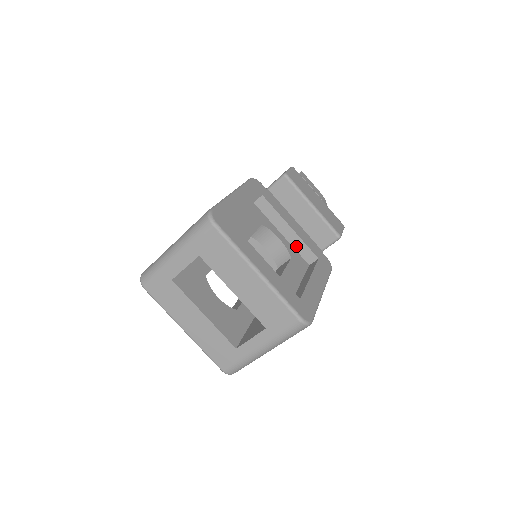
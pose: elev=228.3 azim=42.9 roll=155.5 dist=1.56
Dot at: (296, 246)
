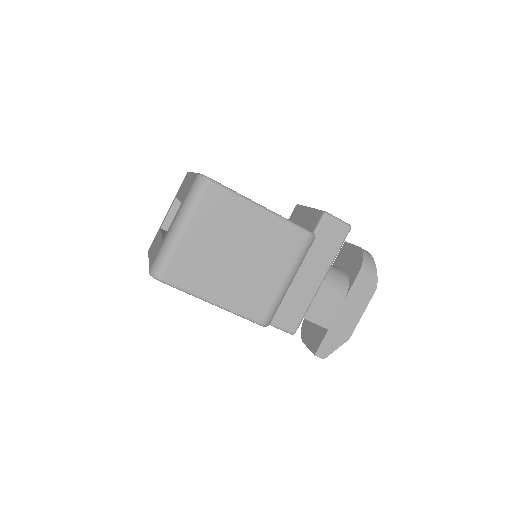
Dot at: occluded
